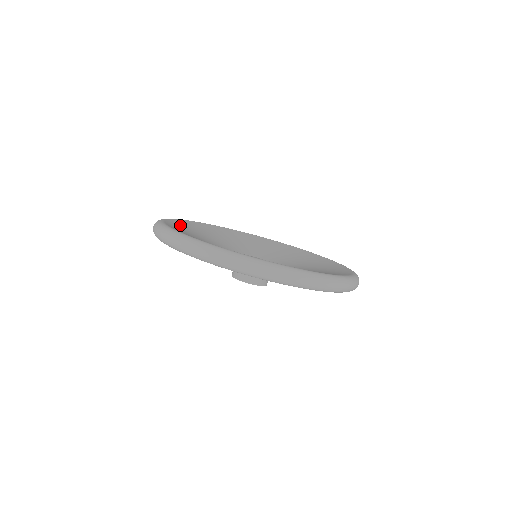
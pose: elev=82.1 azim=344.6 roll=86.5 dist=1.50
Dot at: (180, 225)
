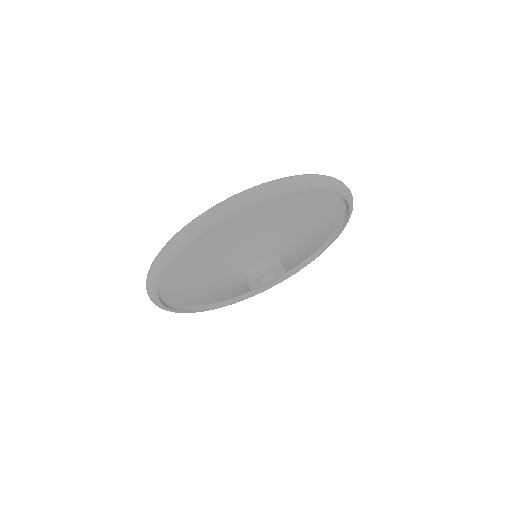
Dot at: occluded
